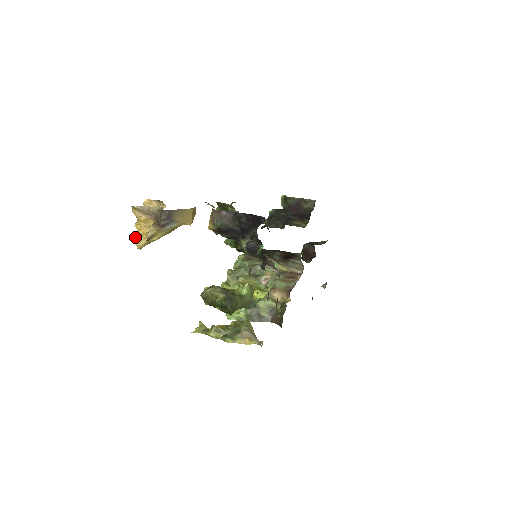
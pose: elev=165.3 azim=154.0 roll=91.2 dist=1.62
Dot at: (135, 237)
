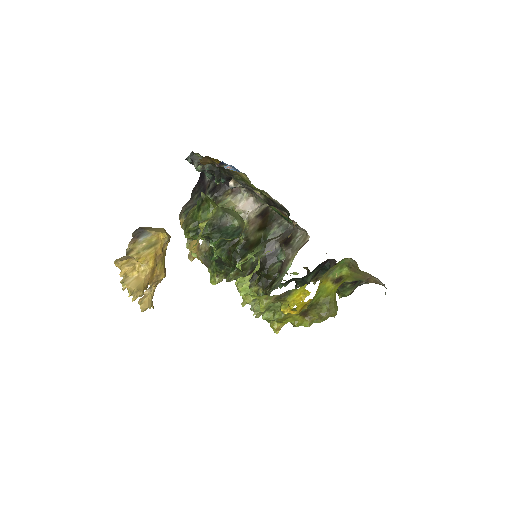
Dot at: (122, 280)
